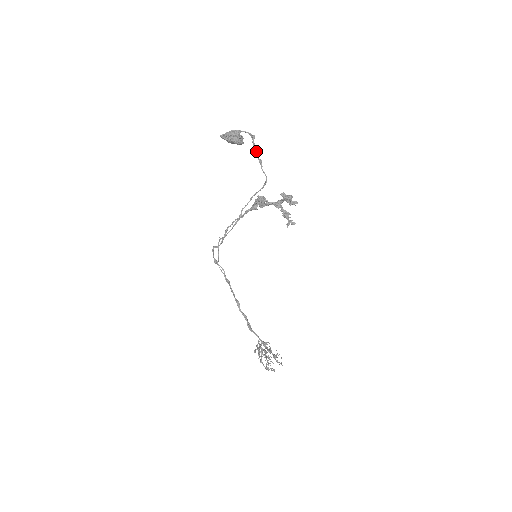
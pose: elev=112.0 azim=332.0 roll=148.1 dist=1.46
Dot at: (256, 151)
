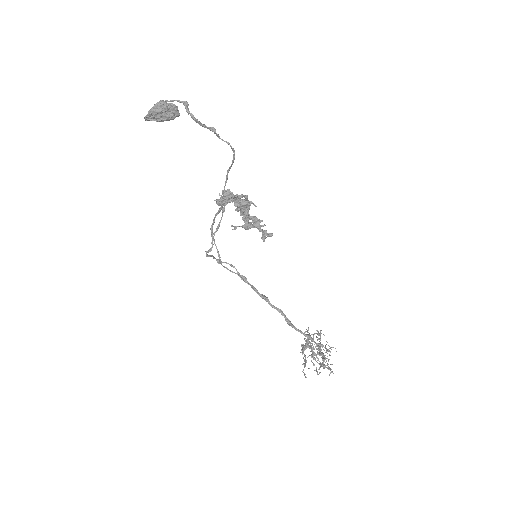
Dot at: (198, 122)
